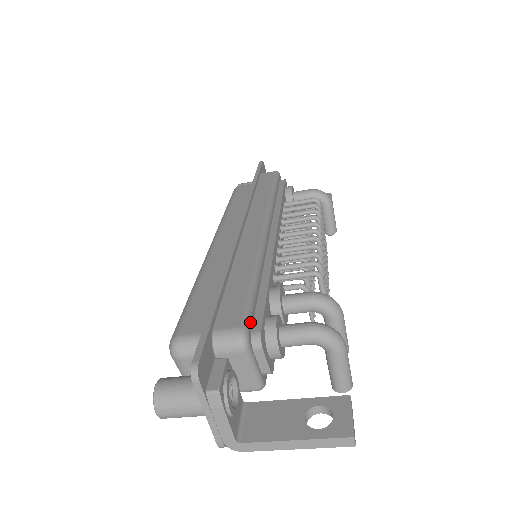
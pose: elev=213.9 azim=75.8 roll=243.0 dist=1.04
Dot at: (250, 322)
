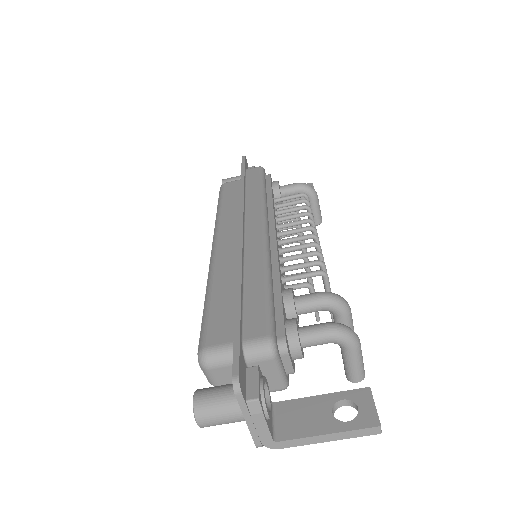
Dot at: (275, 330)
